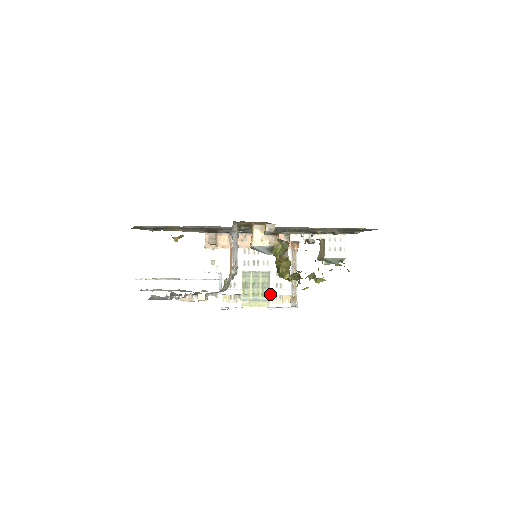
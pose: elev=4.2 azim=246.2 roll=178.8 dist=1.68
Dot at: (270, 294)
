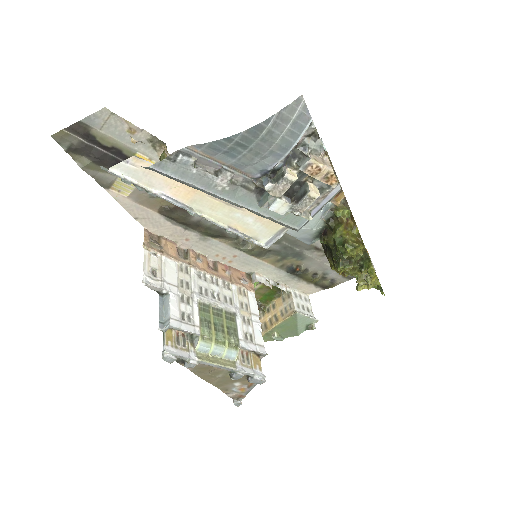
Dot at: (241, 346)
